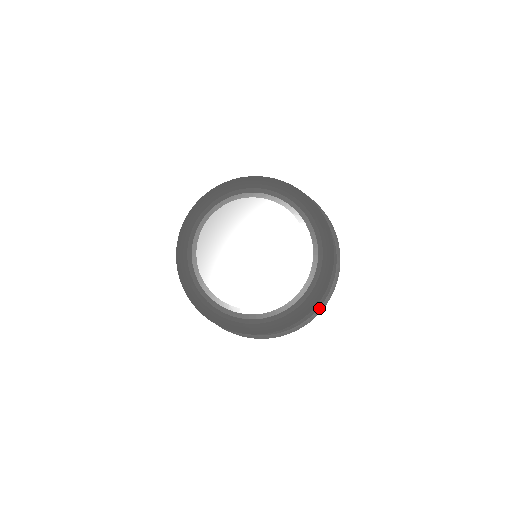
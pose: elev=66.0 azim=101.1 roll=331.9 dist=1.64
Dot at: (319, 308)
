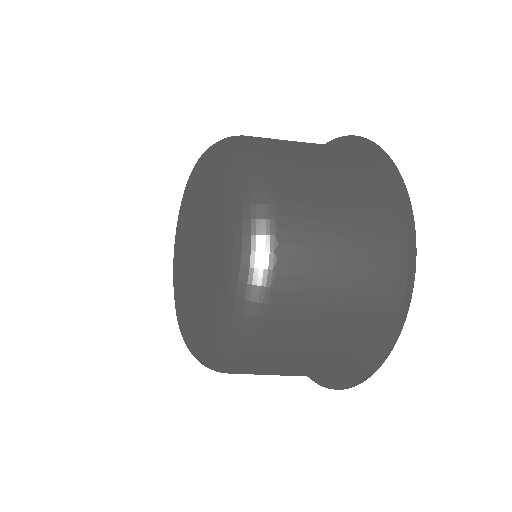
Dot at: (395, 326)
